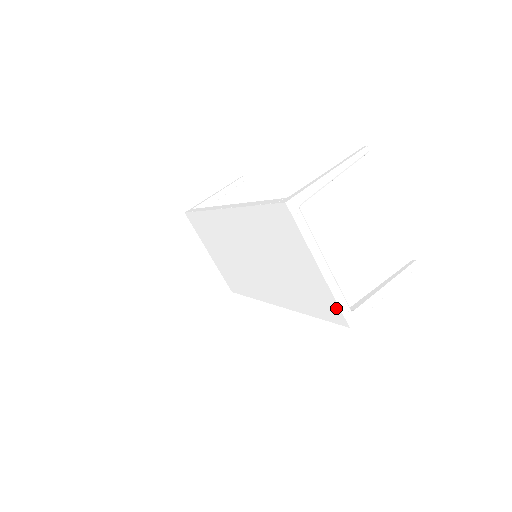
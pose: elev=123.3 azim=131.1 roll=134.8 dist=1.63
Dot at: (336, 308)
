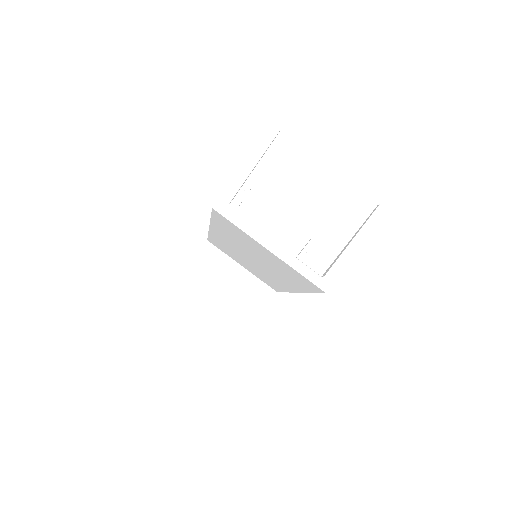
Dot at: (306, 280)
